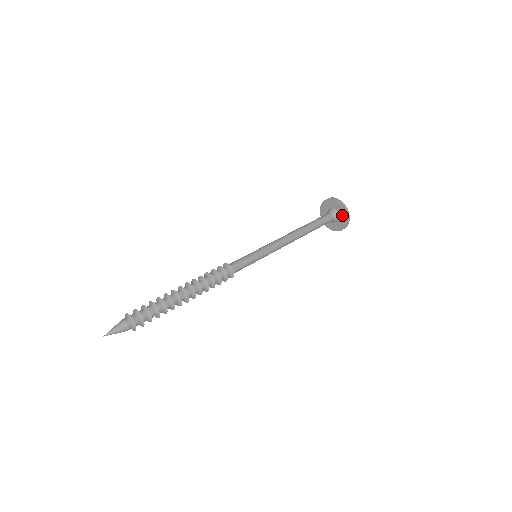
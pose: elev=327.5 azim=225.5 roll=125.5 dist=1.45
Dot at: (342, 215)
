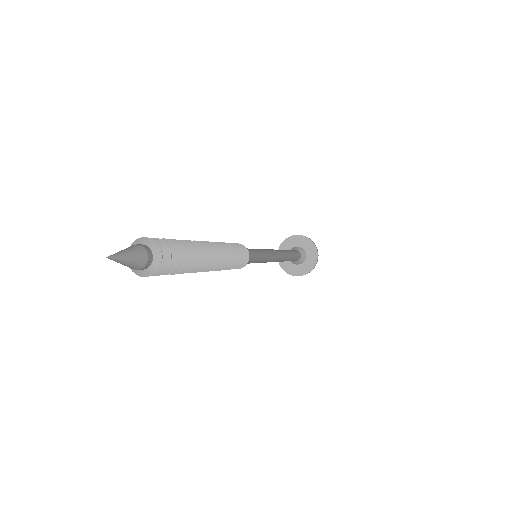
Dot at: (308, 263)
